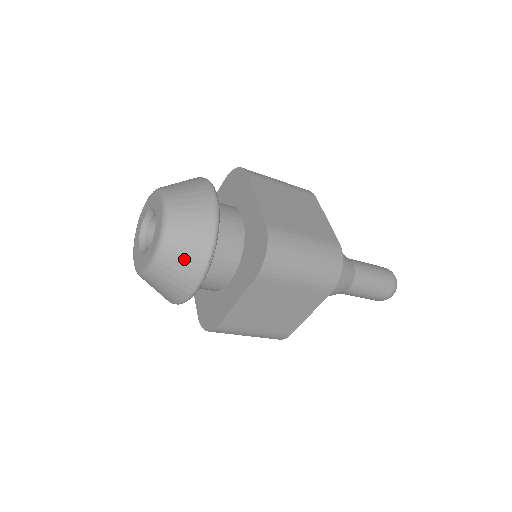
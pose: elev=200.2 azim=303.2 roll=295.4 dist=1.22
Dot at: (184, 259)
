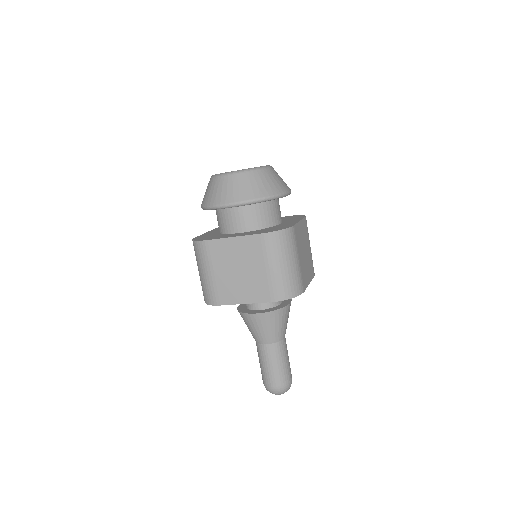
Dot at: (282, 179)
